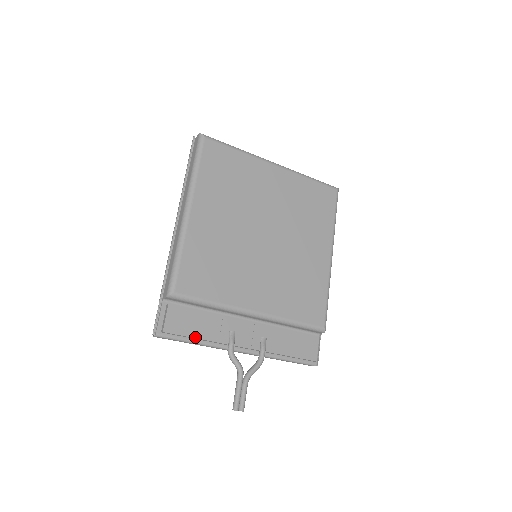
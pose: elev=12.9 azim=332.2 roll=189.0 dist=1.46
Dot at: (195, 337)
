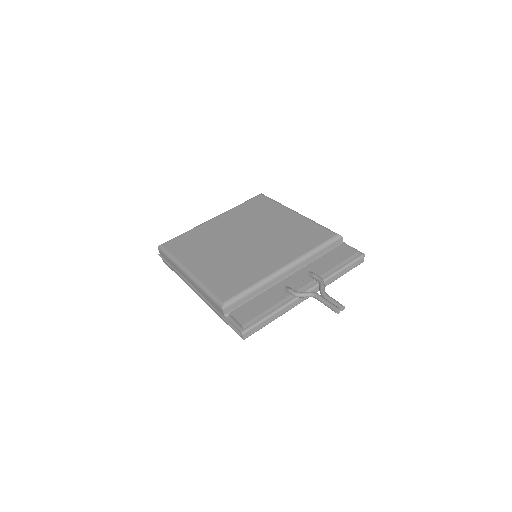
Dot at: (265, 310)
